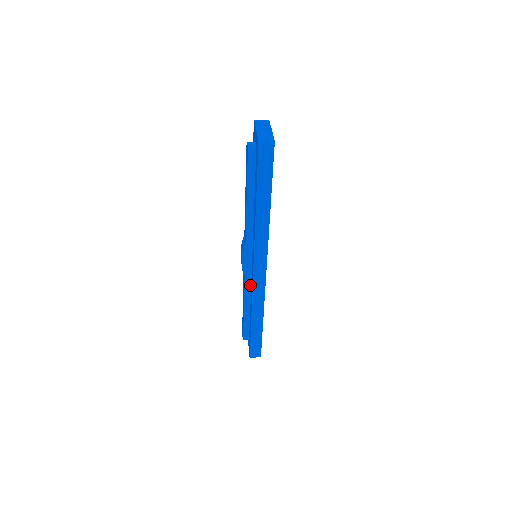
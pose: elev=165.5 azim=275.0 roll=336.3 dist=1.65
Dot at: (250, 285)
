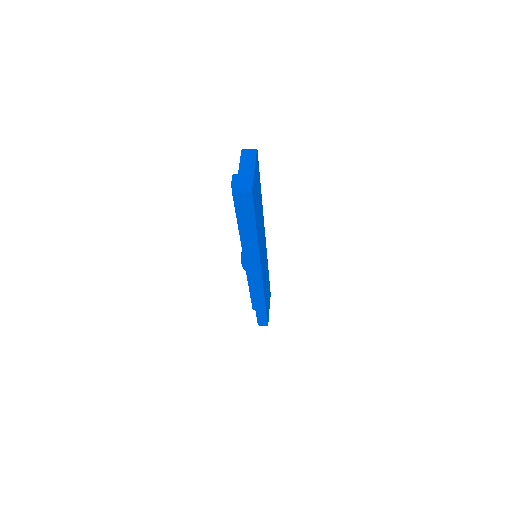
Dot at: occluded
